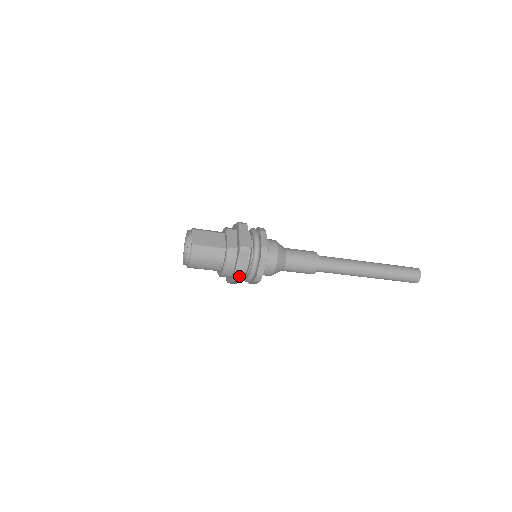
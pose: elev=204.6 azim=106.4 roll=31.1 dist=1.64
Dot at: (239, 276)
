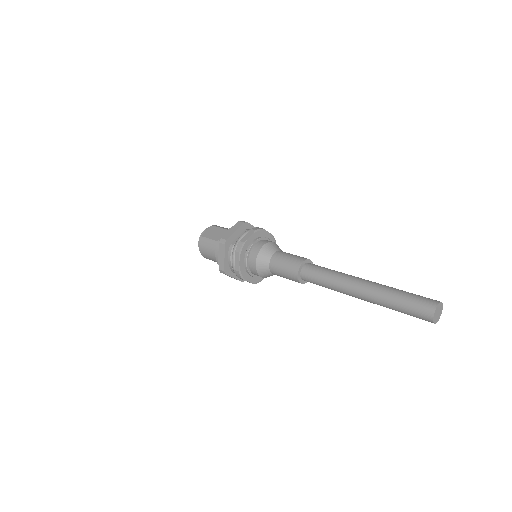
Dot at: (222, 268)
